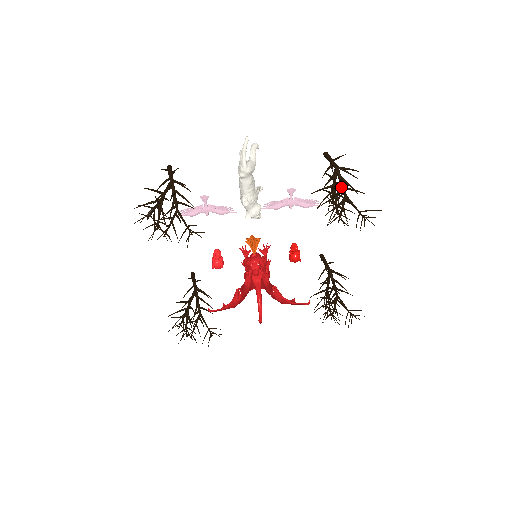
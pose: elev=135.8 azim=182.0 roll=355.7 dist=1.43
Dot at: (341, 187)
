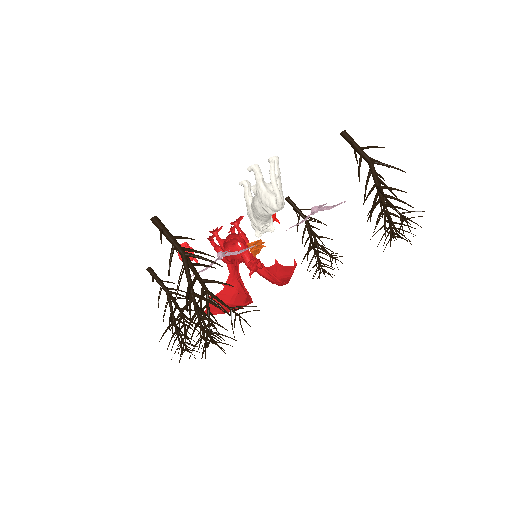
Dot at: occluded
